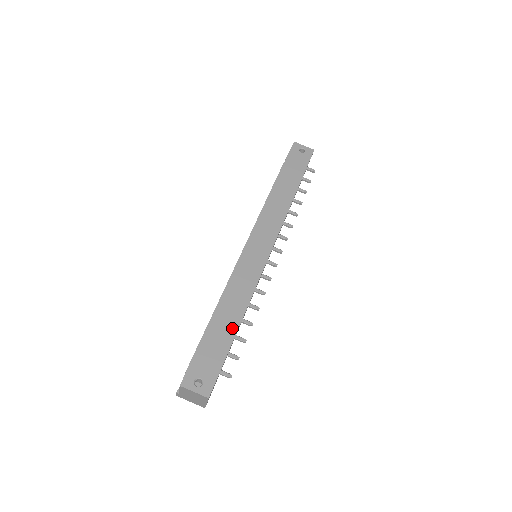
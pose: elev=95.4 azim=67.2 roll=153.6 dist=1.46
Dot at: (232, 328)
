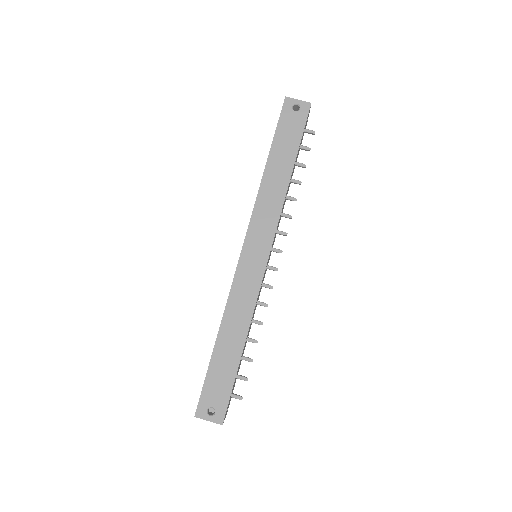
Dot at: (236, 352)
